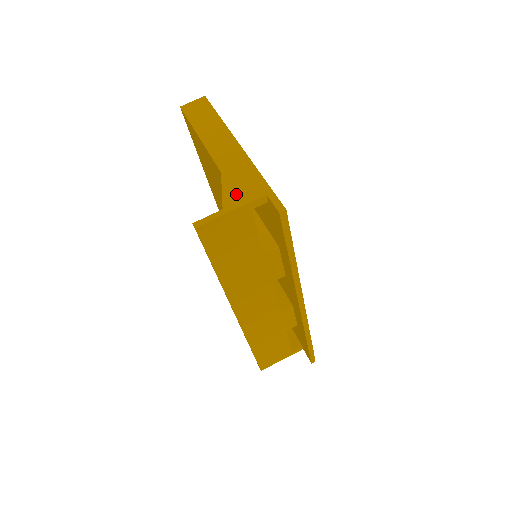
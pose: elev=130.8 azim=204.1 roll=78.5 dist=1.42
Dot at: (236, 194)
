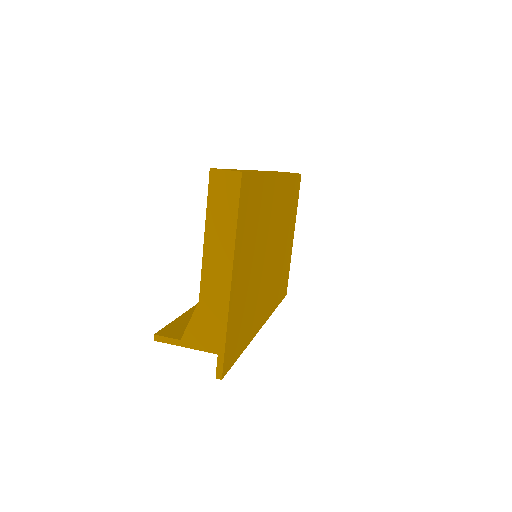
Dot at: (197, 334)
